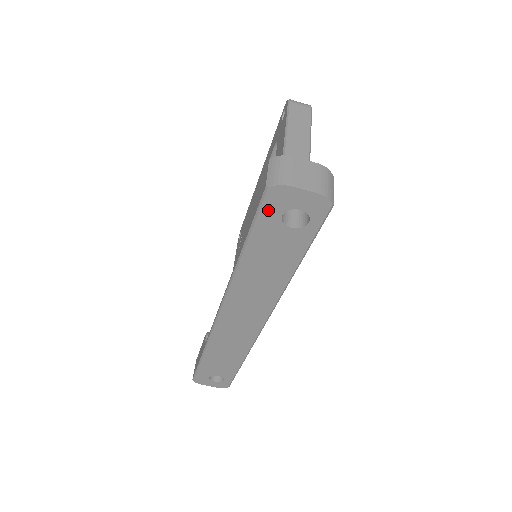
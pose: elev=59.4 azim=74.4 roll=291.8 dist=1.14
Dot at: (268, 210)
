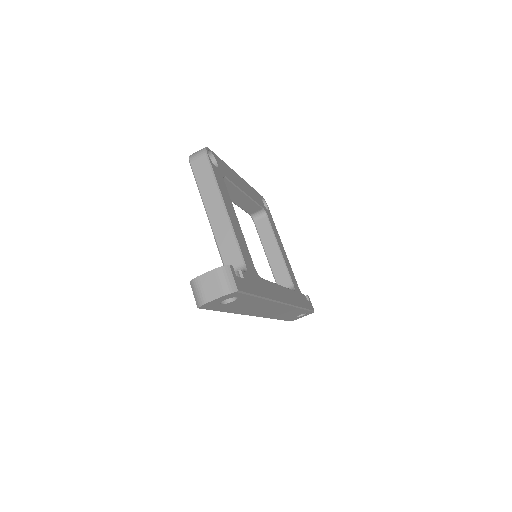
Dot at: (212, 308)
